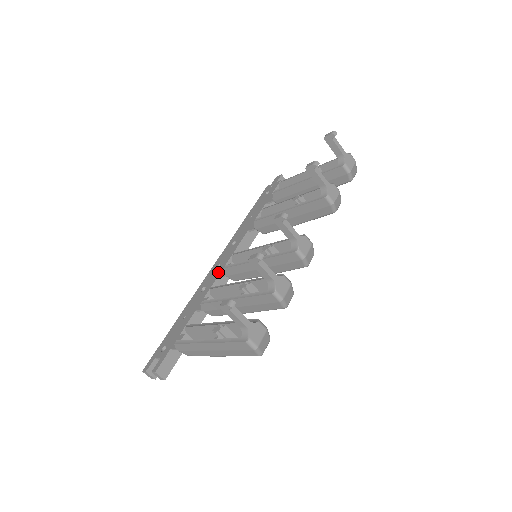
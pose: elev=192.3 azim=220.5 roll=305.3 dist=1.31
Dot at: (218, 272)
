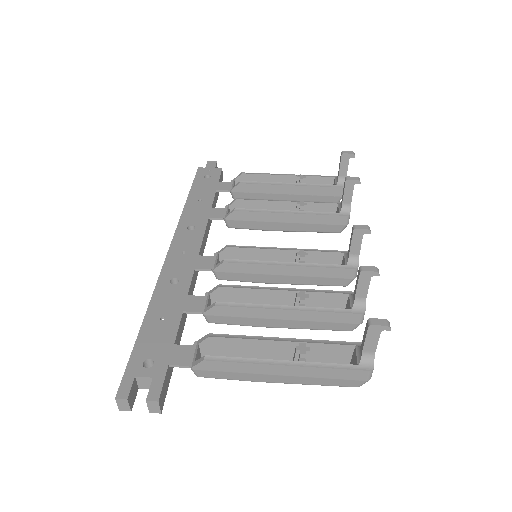
Dot at: (191, 262)
